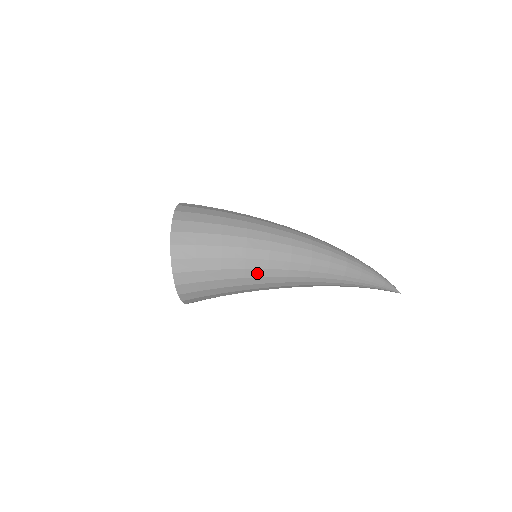
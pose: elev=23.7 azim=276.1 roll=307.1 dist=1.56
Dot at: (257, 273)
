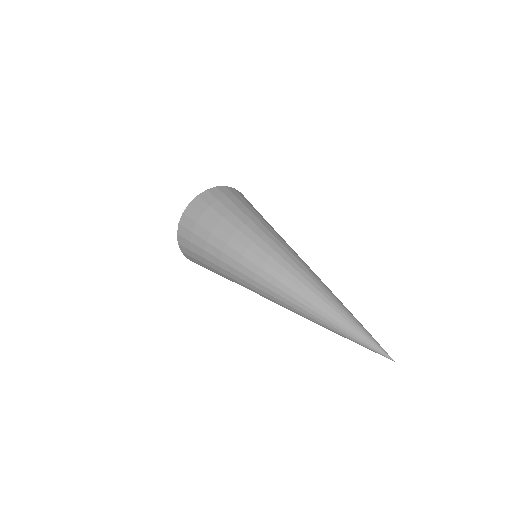
Dot at: (229, 274)
